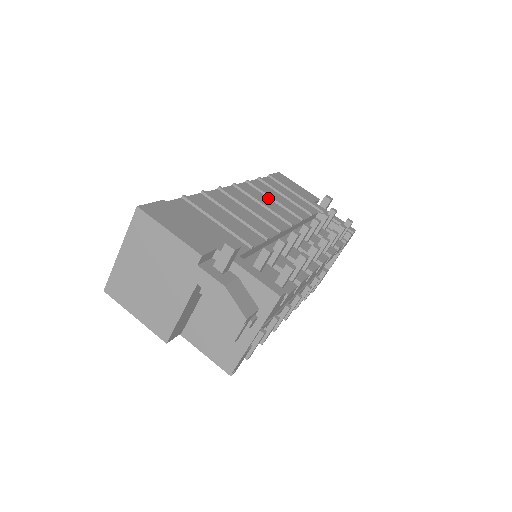
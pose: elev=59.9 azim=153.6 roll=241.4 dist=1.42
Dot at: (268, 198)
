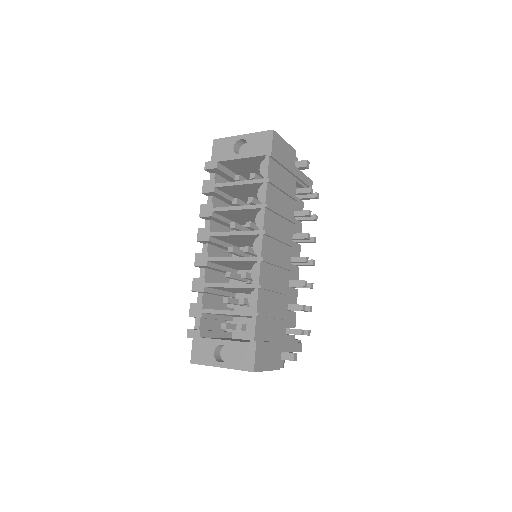
Dot at: (278, 216)
